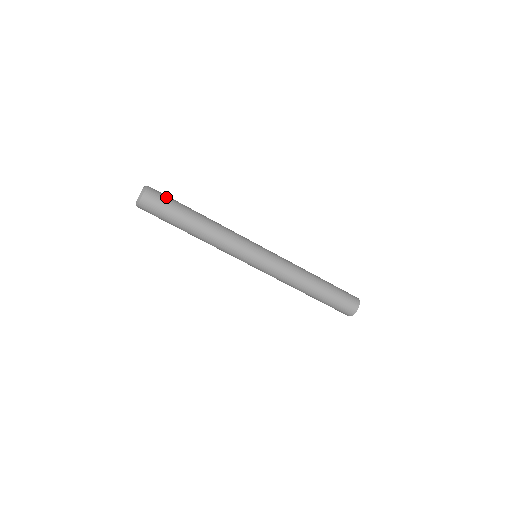
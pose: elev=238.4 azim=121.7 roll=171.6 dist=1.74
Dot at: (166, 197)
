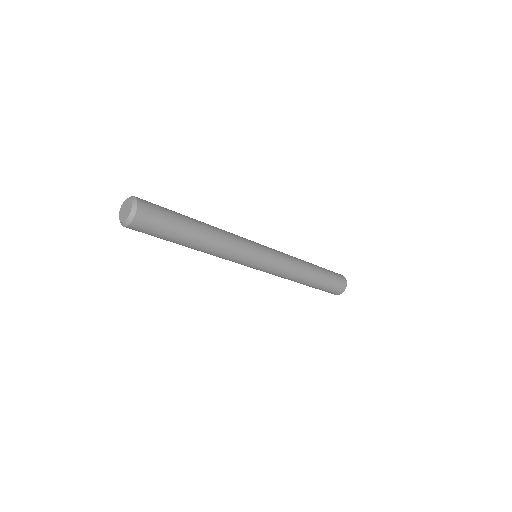
Dot at: (159, 224)
